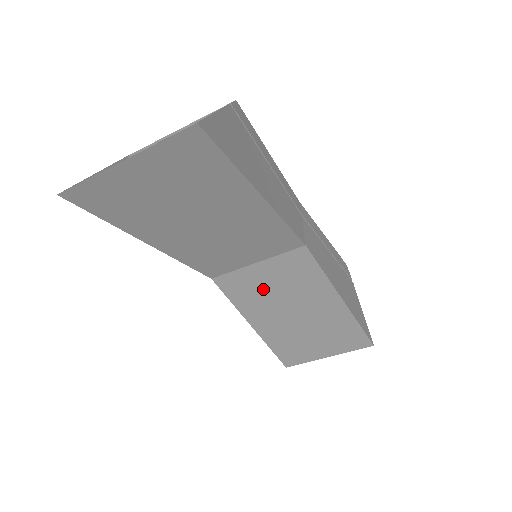
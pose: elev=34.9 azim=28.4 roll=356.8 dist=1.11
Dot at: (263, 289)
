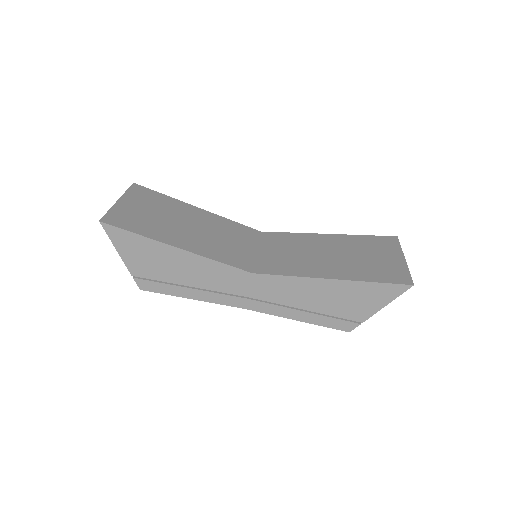
Dot at: (286, 258)
